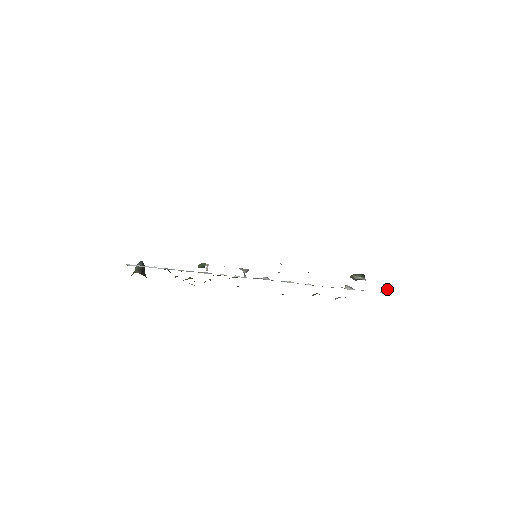
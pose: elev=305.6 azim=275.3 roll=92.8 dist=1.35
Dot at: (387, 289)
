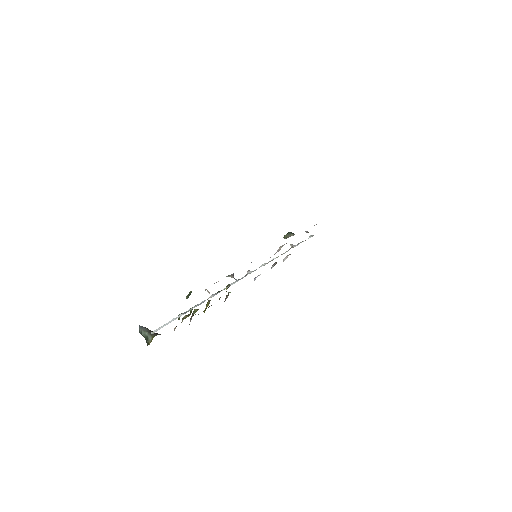
Dot at: occluded
